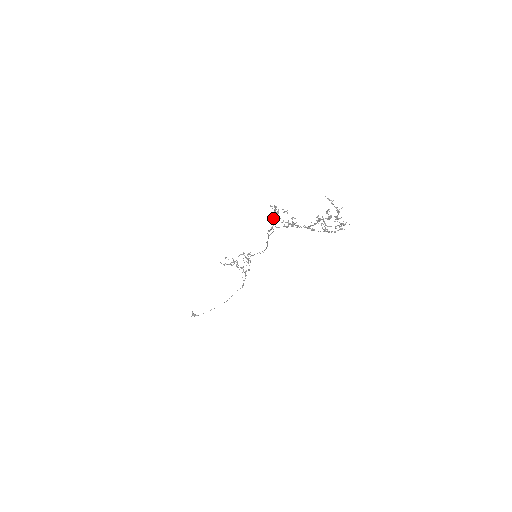
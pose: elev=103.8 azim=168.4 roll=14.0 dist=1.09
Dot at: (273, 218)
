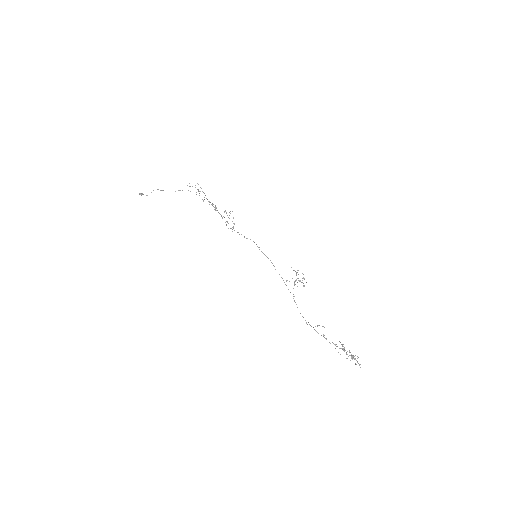
Dot at: (294, 282)
